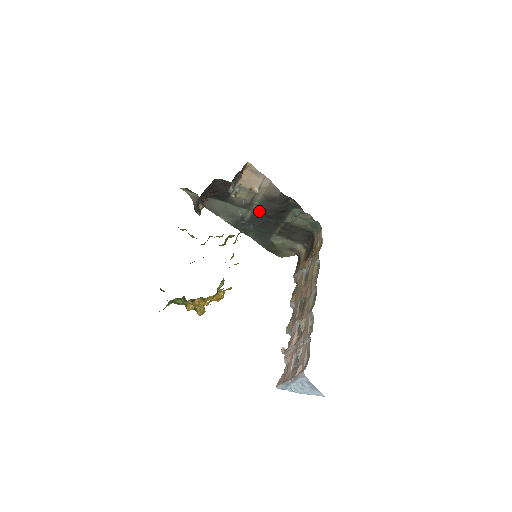
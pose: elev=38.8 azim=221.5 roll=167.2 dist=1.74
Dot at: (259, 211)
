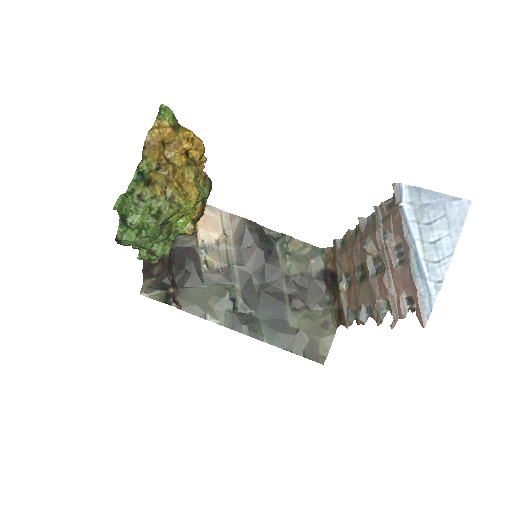
Dot at: (245, 276)
